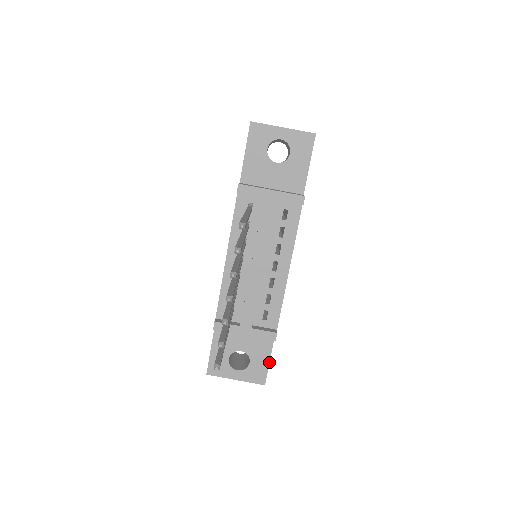
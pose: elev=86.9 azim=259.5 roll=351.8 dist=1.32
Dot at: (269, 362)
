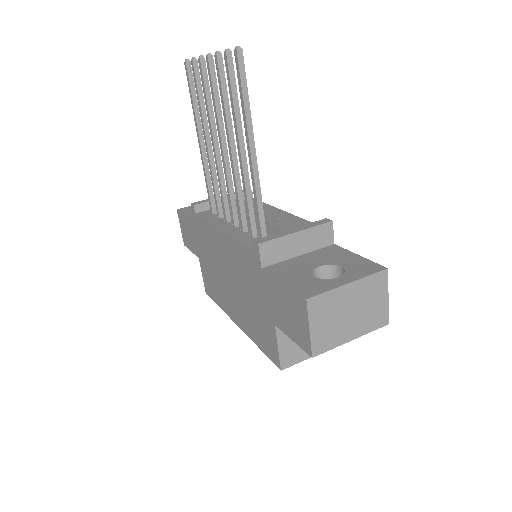
Dot at: (361, 257)
